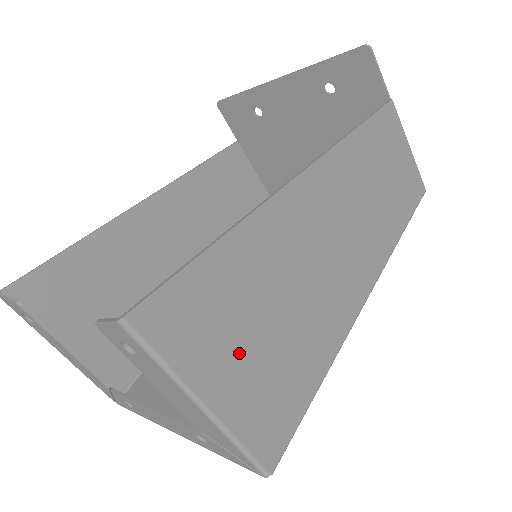
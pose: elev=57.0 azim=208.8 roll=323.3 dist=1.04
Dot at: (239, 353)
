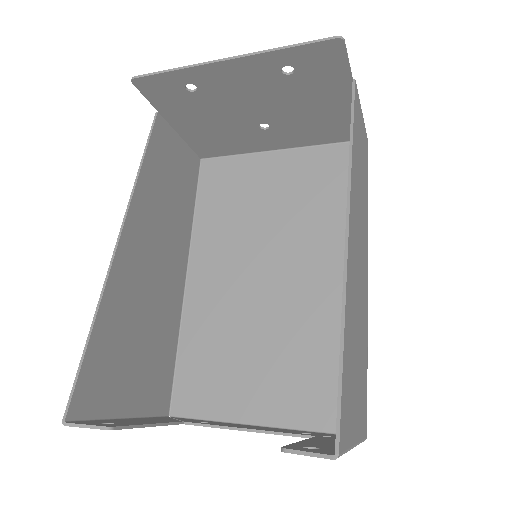
Dot at: (356, 394)
